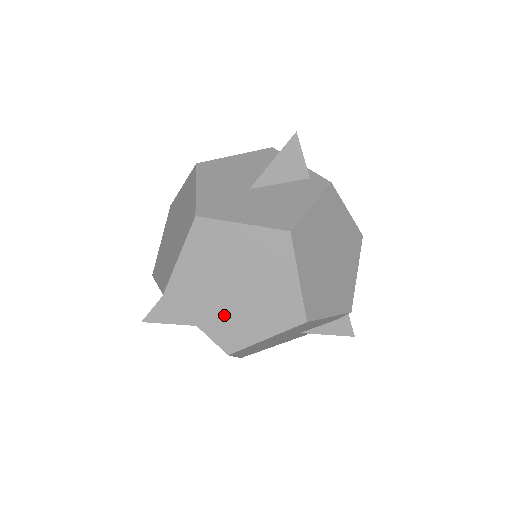
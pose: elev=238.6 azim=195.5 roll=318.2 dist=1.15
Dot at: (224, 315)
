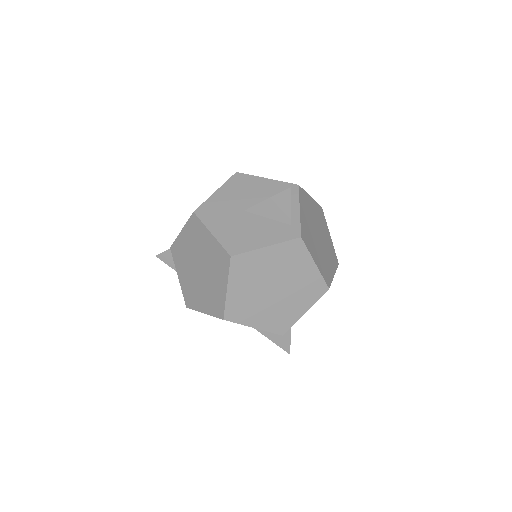
Dot at: (190, 282)
